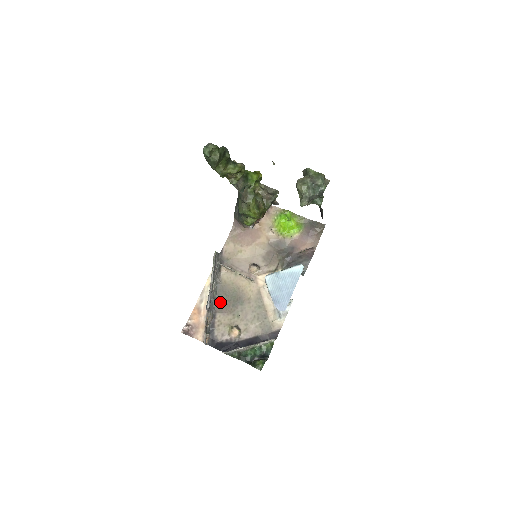
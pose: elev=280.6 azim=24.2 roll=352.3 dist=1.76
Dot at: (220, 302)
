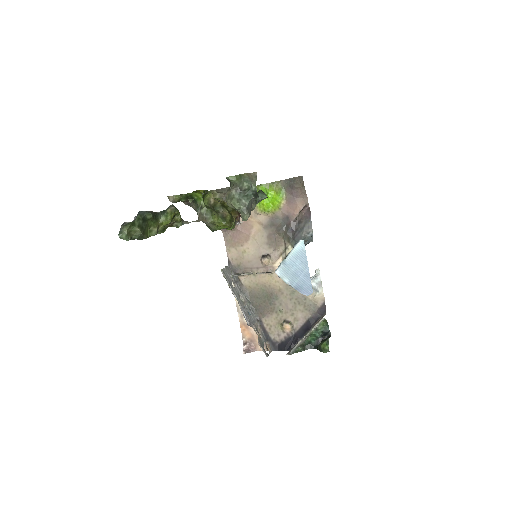
Dot at: (258, 308)
